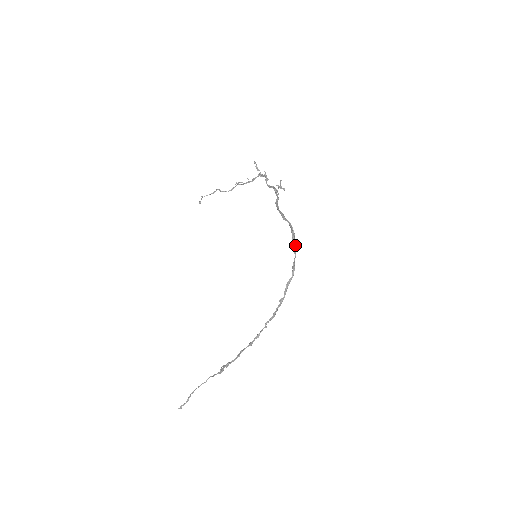
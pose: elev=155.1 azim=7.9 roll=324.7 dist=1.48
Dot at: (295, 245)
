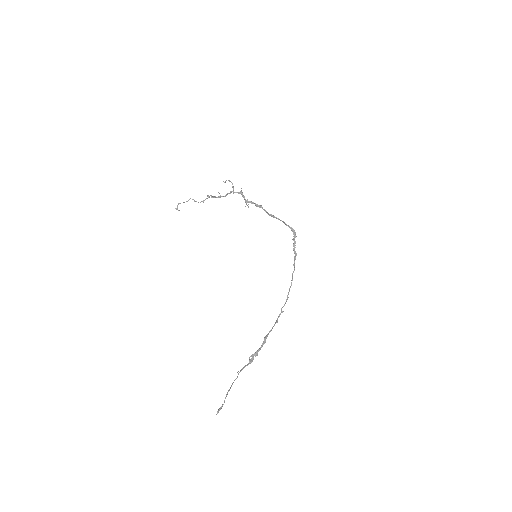
Dot at: (295, 245)
